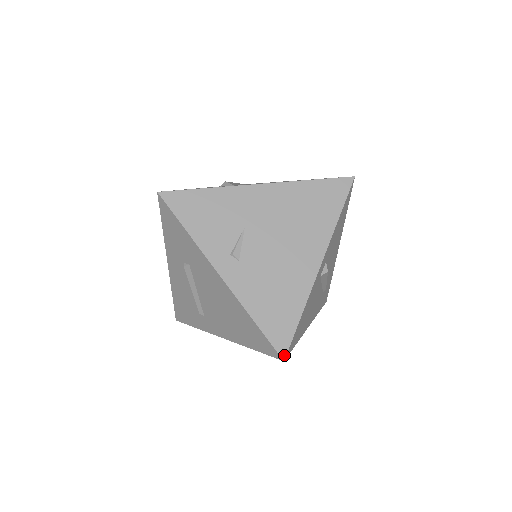
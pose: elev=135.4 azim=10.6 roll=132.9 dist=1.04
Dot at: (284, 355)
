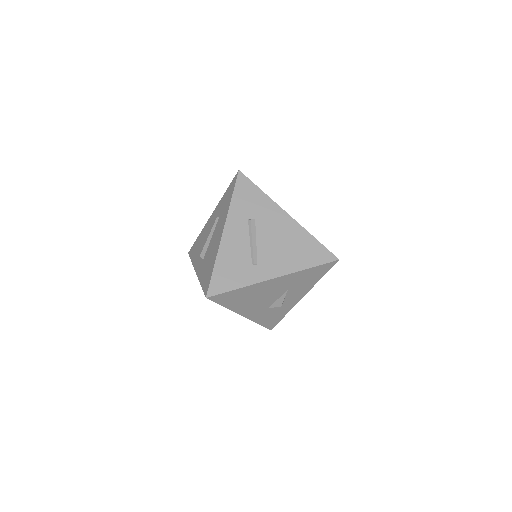
Dot at: (337, 258)
